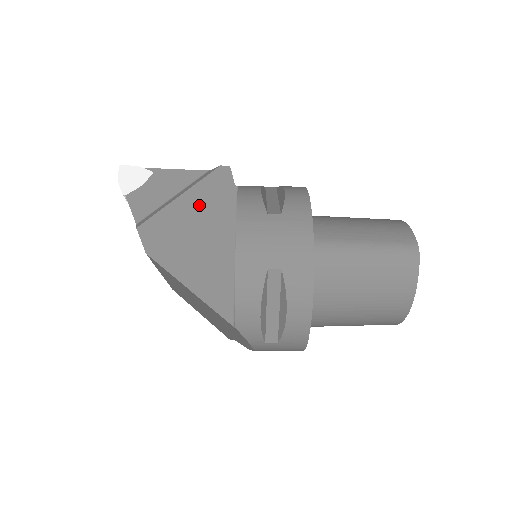
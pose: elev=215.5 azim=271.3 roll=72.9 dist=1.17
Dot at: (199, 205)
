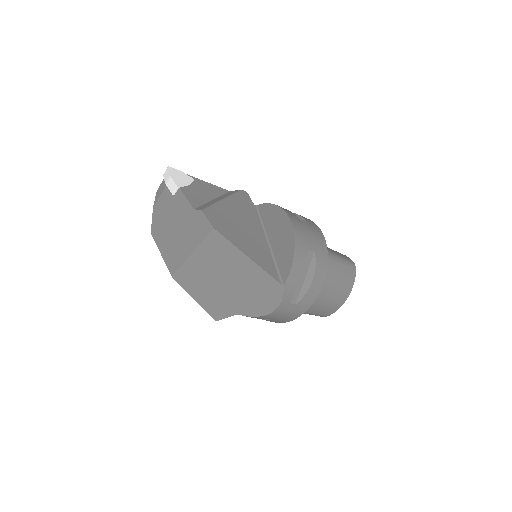
Dot at: (237, 209)
